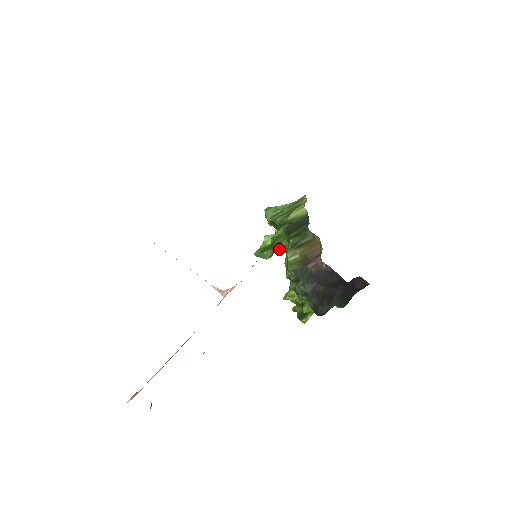
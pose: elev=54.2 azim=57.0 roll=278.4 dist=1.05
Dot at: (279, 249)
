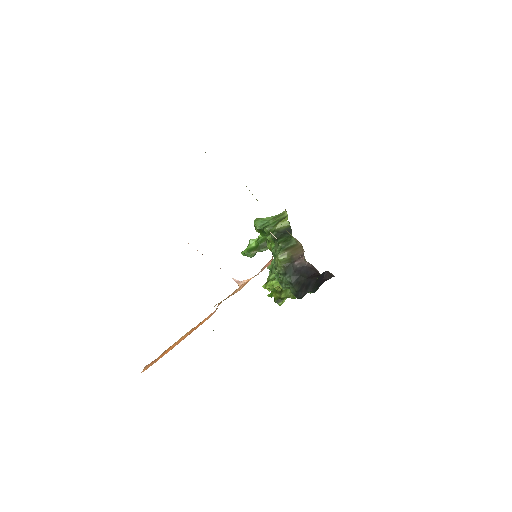
Dot at: (262, 250)
